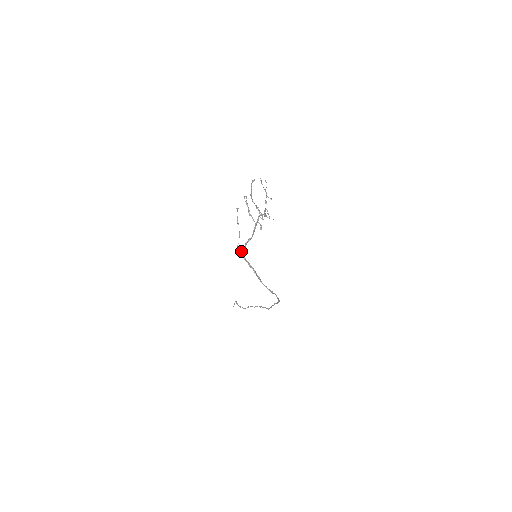
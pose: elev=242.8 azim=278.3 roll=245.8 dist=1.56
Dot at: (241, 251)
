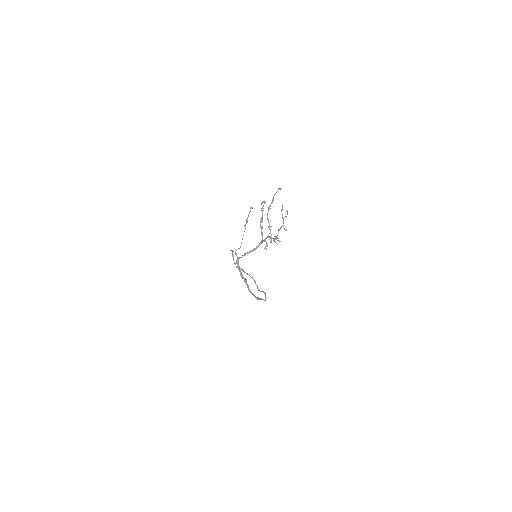
Dot at: (237, 258)
